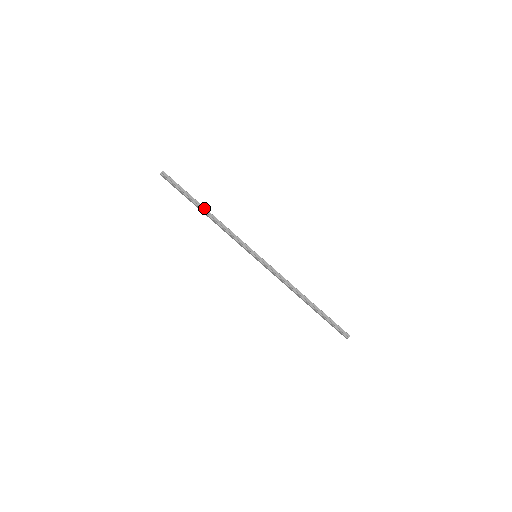
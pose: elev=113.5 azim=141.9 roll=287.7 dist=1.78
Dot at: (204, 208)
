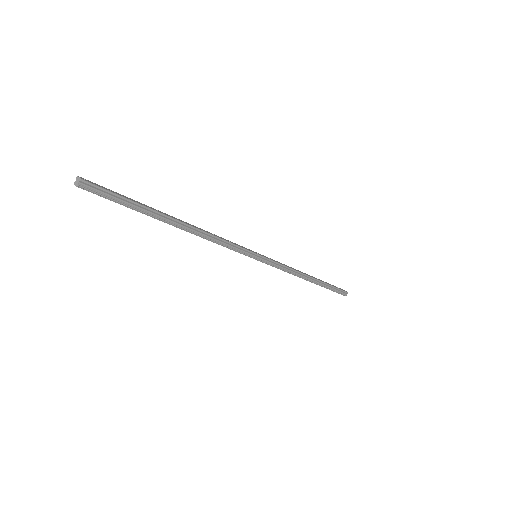
Dot at: (176, 221)
